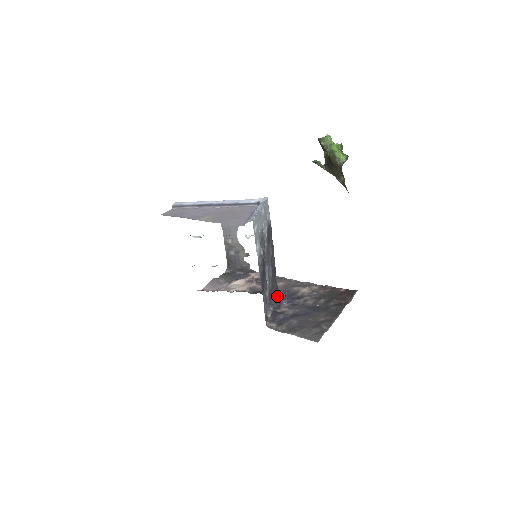
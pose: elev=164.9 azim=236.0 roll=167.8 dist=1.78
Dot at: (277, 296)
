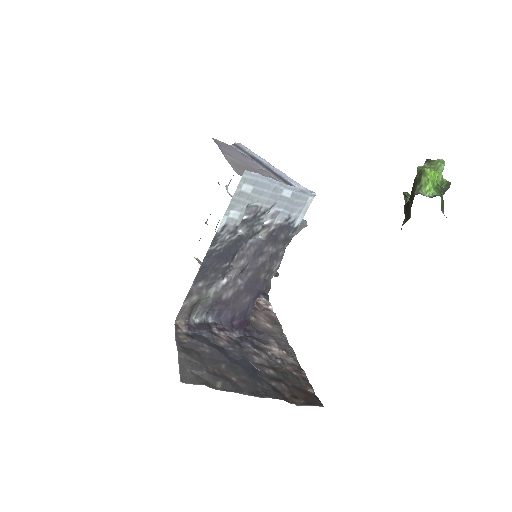
Dot at: (238, 321)
